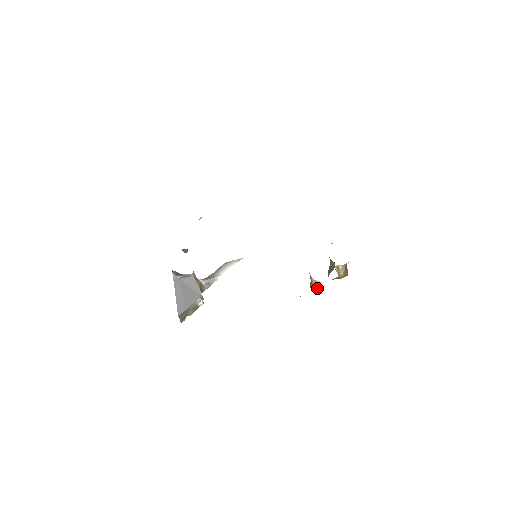
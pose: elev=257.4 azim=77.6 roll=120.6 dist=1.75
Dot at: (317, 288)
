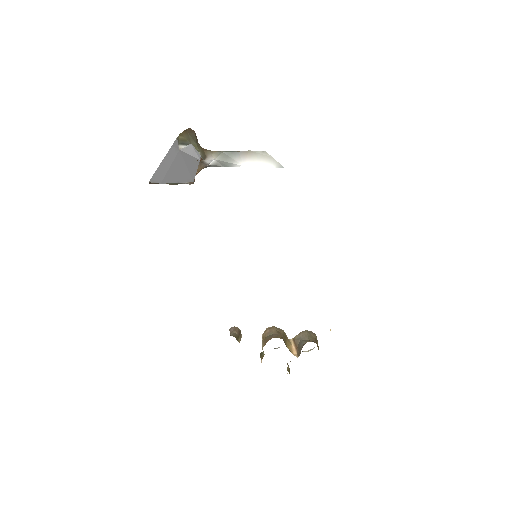
Dot at: occluded
